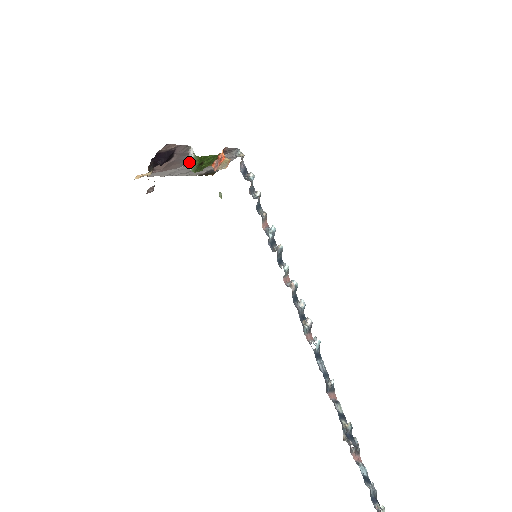
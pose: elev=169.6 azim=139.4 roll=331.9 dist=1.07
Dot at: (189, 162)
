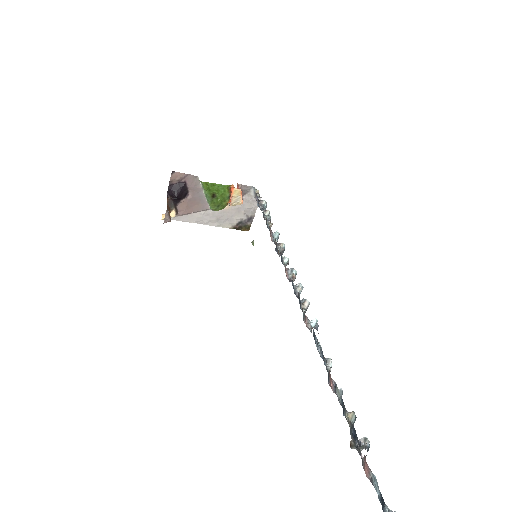
Dot at: (206, 200)
